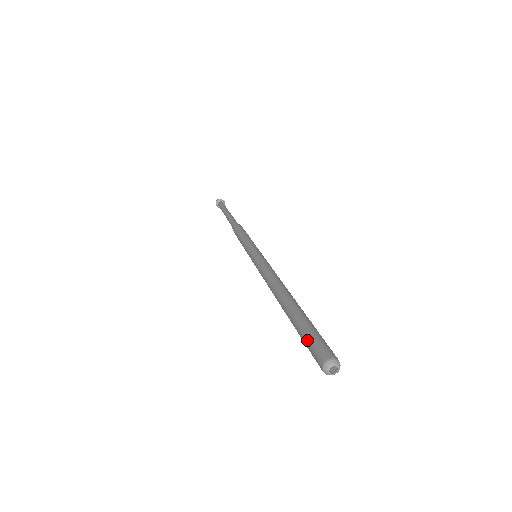
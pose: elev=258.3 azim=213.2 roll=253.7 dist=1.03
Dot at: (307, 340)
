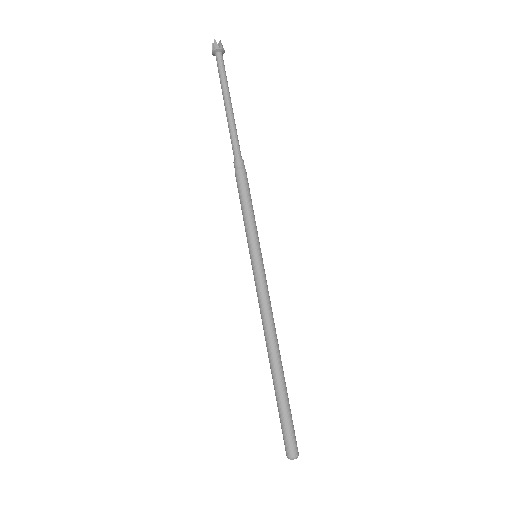
Dot at: (284, 427)
